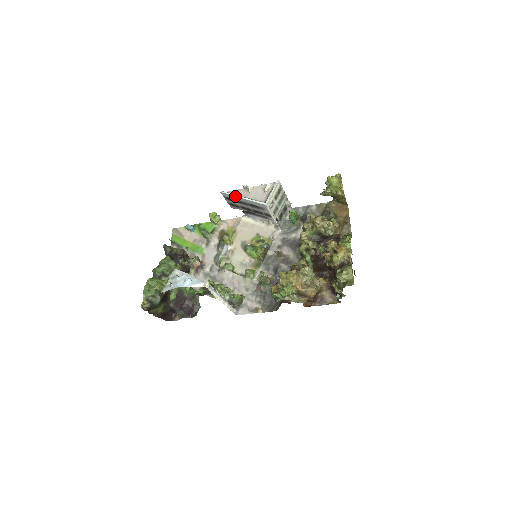
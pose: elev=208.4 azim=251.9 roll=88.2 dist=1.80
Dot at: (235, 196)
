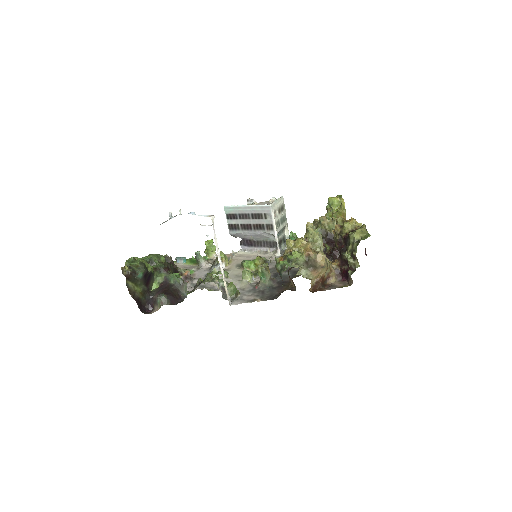
Dot at: (239, 206)
